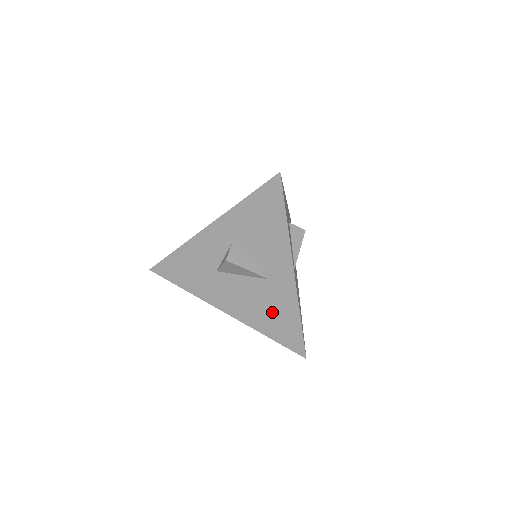
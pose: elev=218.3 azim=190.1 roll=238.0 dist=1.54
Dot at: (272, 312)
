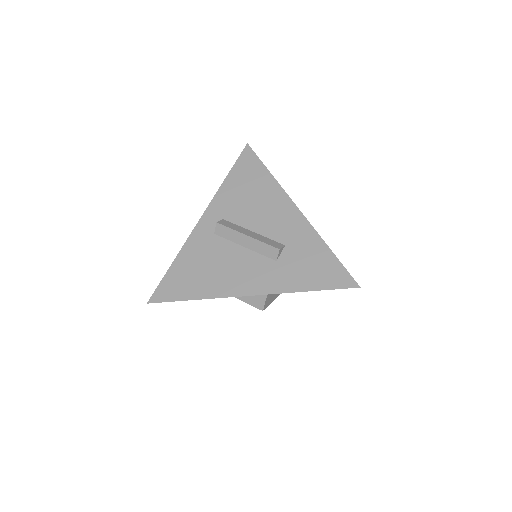
Dot at: occluded
